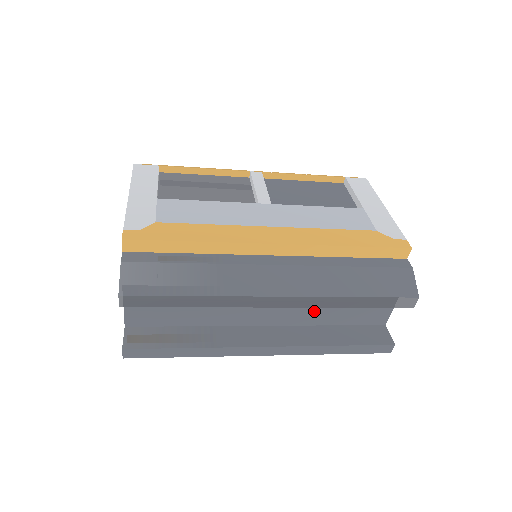
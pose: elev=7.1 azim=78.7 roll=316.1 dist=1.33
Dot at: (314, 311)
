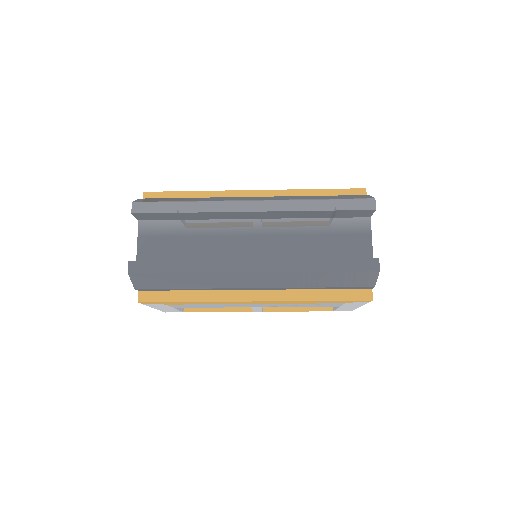
Dot at: (297, 246)
